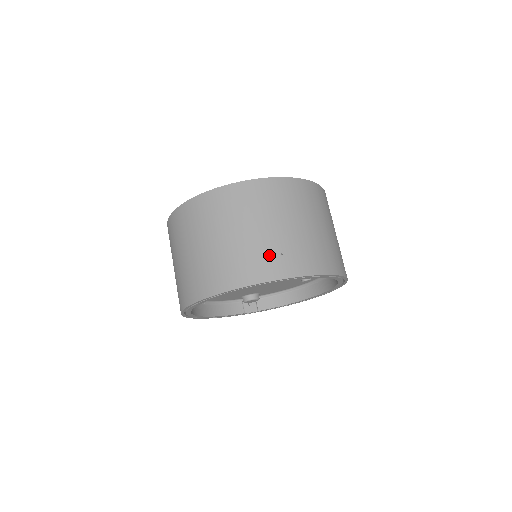
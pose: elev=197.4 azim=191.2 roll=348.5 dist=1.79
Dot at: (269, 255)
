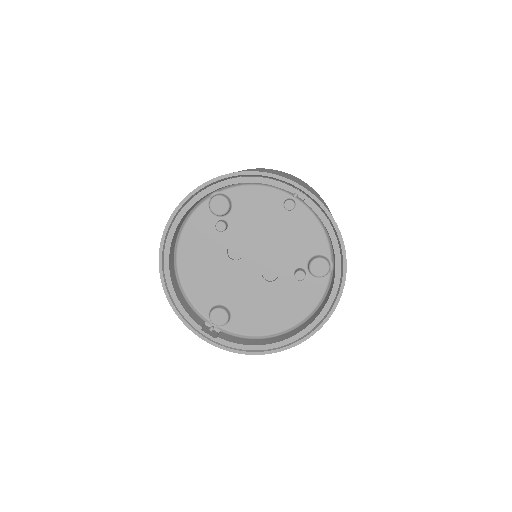
Dot at: (292, 179)
